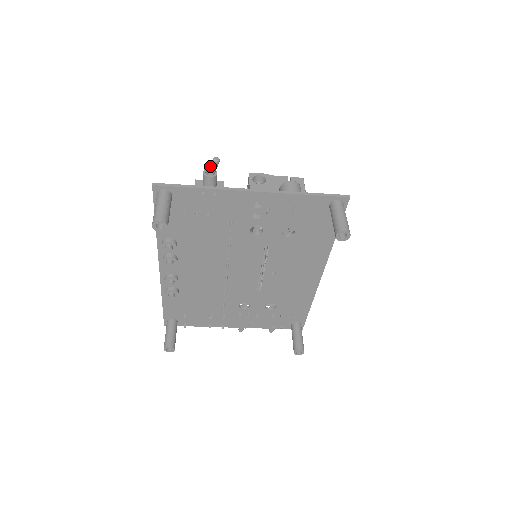
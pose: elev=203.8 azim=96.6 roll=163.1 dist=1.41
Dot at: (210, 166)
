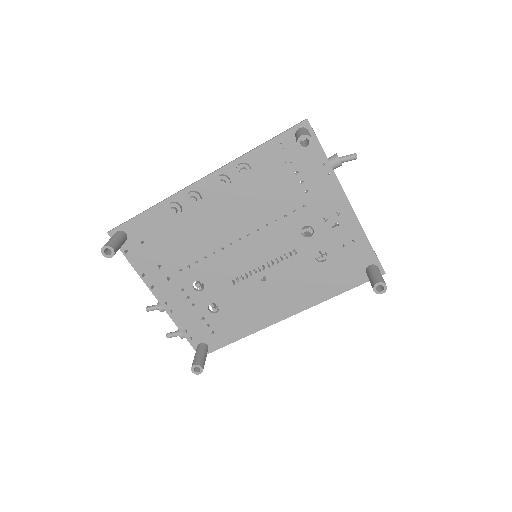
Dot at: (347, 155)
